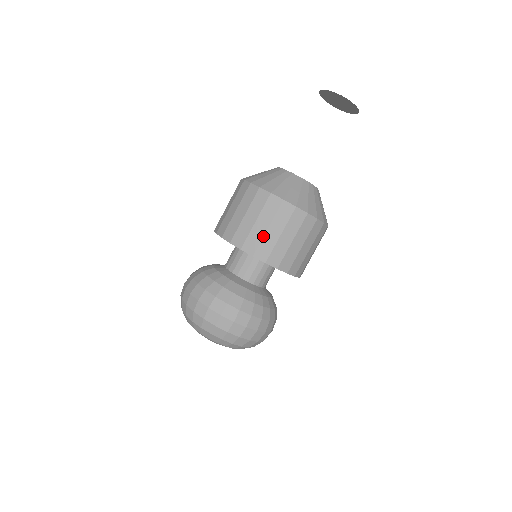
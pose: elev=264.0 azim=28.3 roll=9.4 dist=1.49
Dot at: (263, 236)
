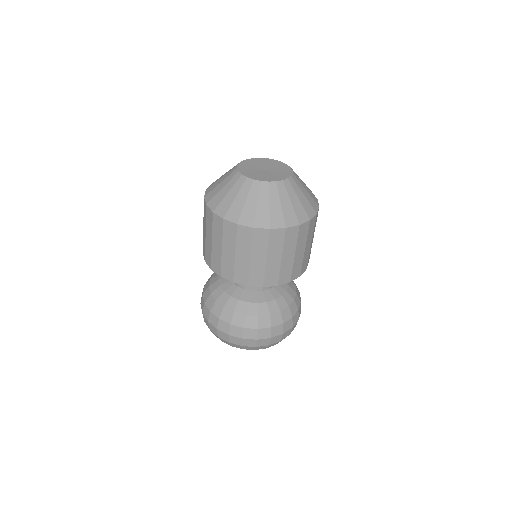
Dot at: (211, 250)
